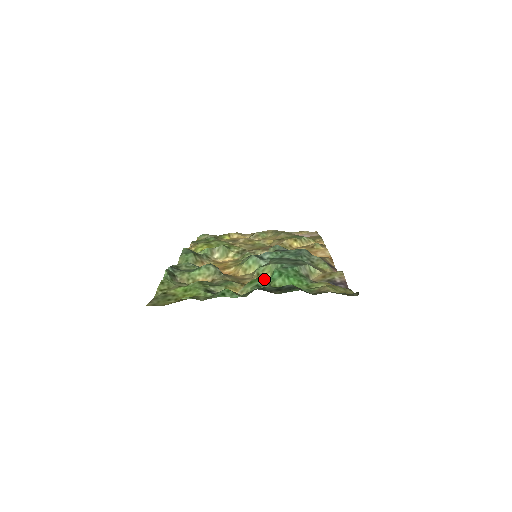
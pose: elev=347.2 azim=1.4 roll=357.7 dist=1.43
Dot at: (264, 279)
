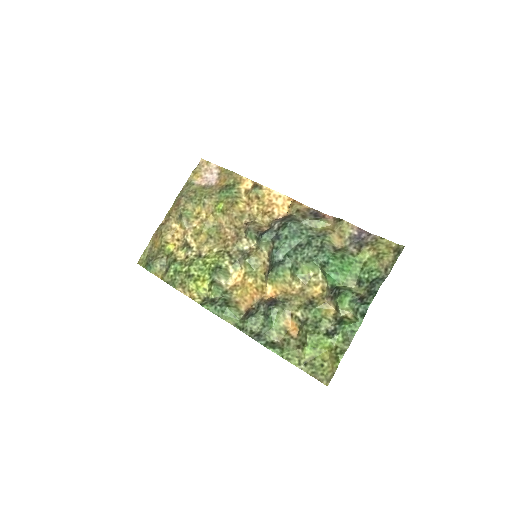
Dot at: (345, 292)
